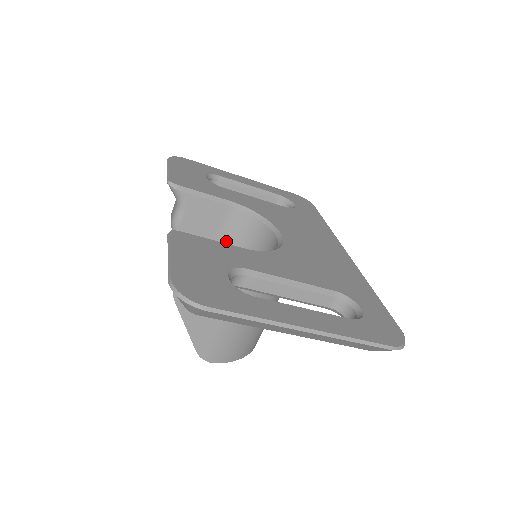
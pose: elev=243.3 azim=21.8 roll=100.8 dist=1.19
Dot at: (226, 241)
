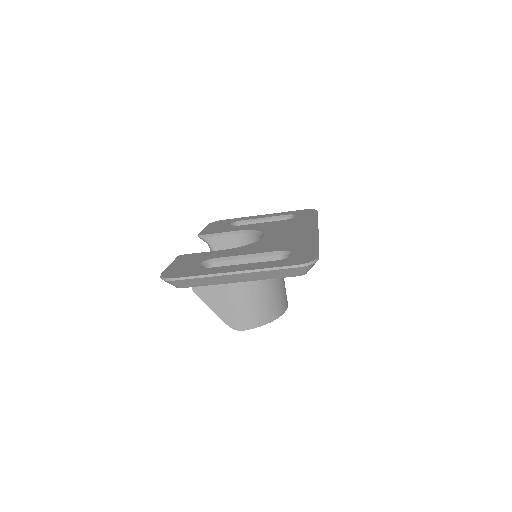
Dot at: occluded
